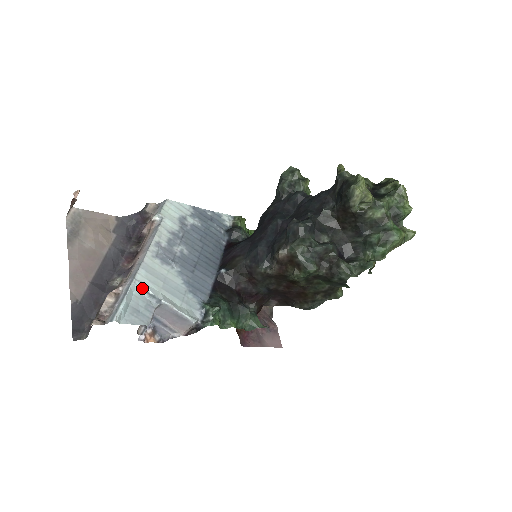
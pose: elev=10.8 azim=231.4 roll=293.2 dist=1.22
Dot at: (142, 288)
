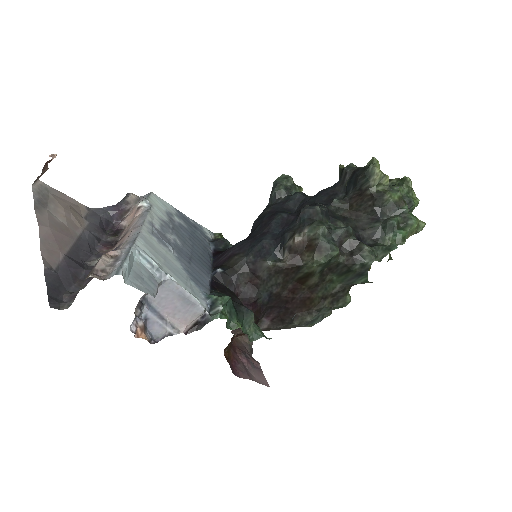
Dot at: (144, 256)
